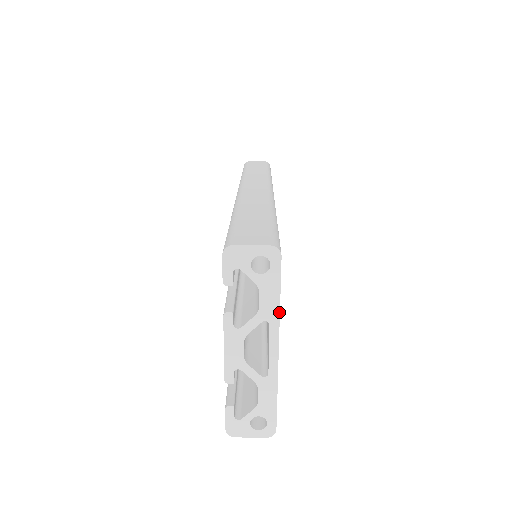
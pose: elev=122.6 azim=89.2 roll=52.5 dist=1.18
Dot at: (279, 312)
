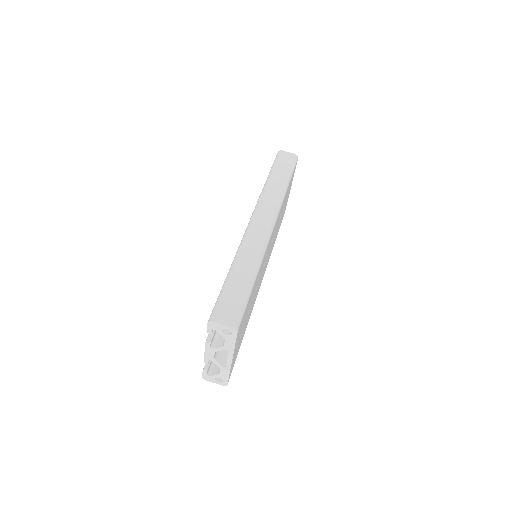
Dot at: (234, 349)
